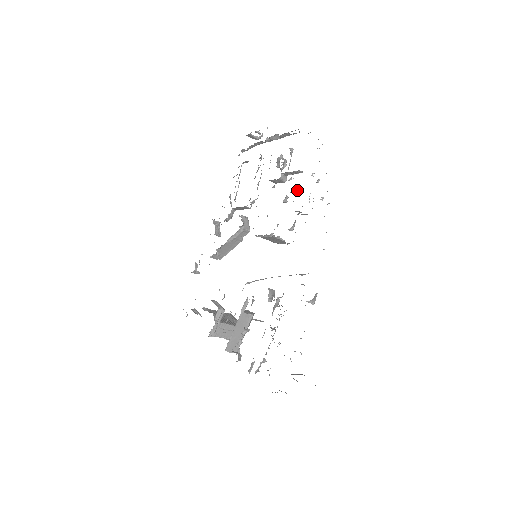
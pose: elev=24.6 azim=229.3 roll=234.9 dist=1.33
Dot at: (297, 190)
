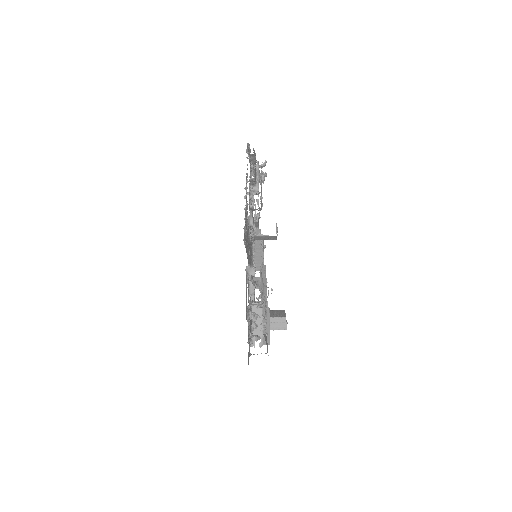
Dot at: (256, 194)
